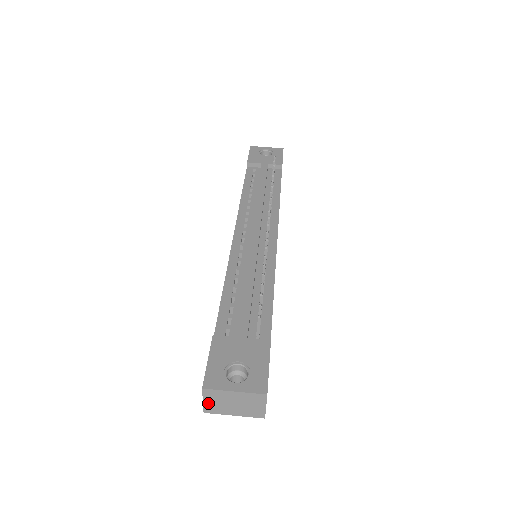
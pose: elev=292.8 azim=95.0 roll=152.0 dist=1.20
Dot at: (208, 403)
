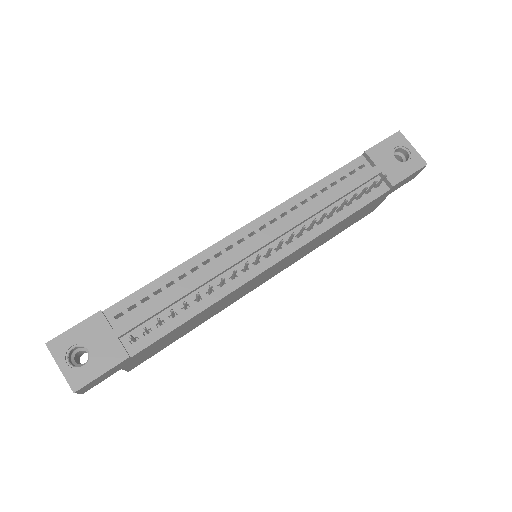
Dot at: occluded
